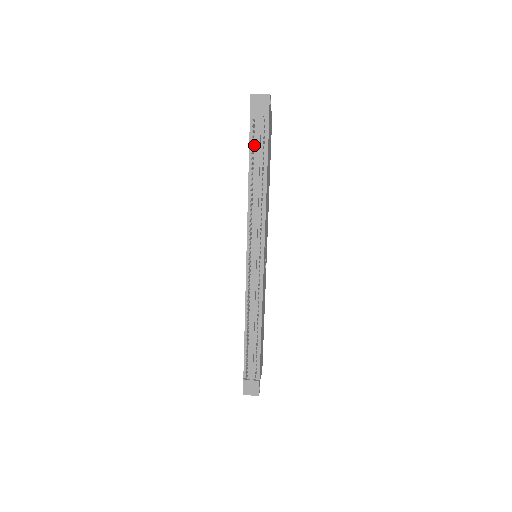
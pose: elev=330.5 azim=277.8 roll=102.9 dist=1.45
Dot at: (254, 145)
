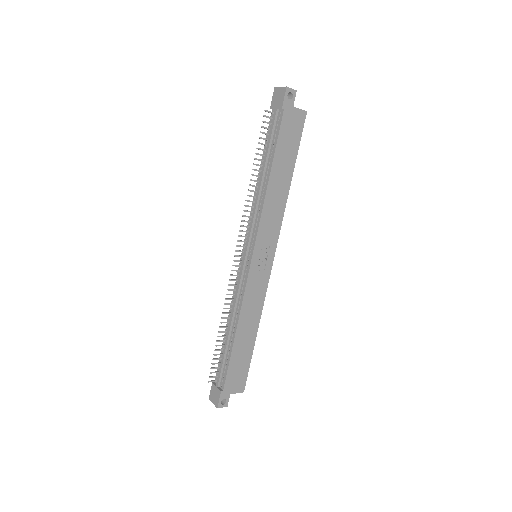
Dot at: (269, 138)
